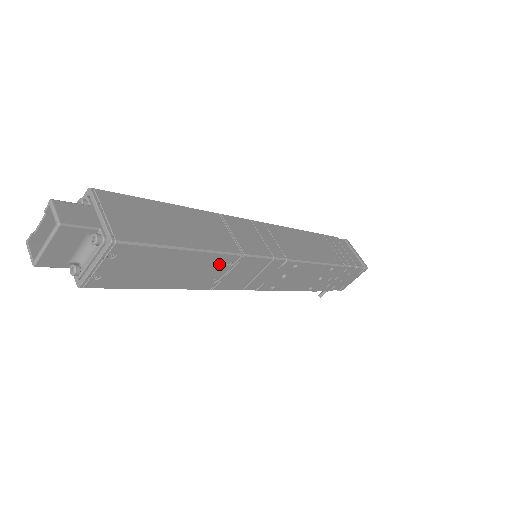
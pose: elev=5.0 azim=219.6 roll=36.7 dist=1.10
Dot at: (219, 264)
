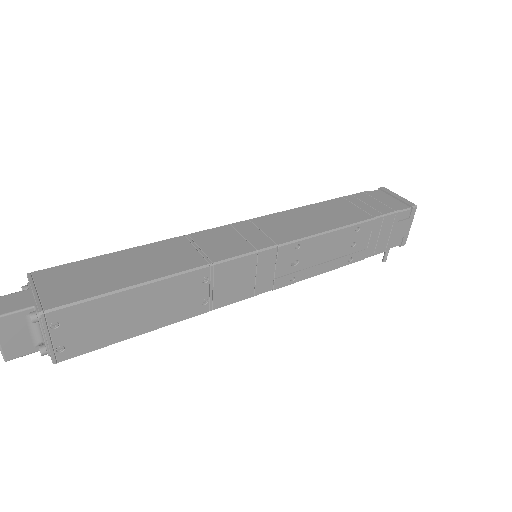
Dot at: (191, 285)
